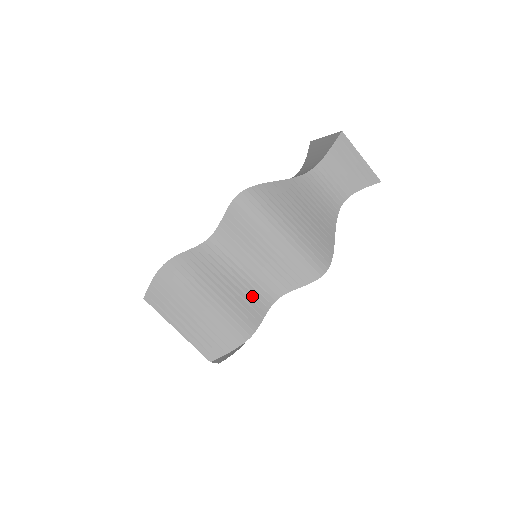
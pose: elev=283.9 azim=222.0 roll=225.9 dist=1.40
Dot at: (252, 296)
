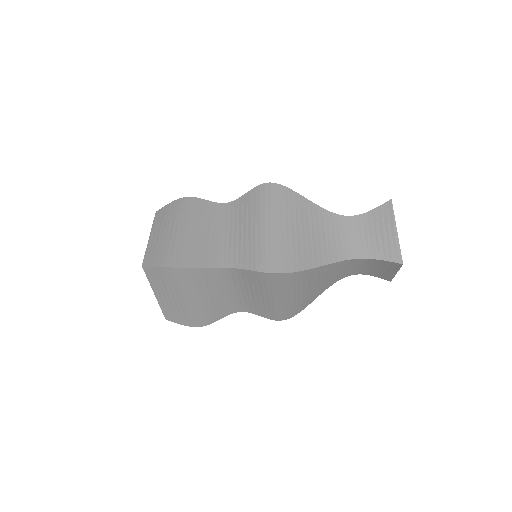
Dot at: (225, 306)
